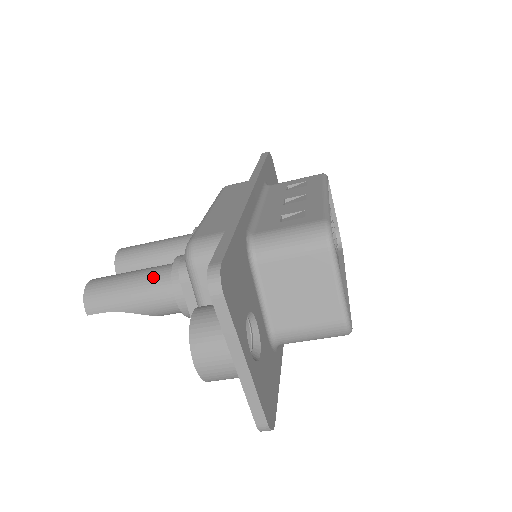
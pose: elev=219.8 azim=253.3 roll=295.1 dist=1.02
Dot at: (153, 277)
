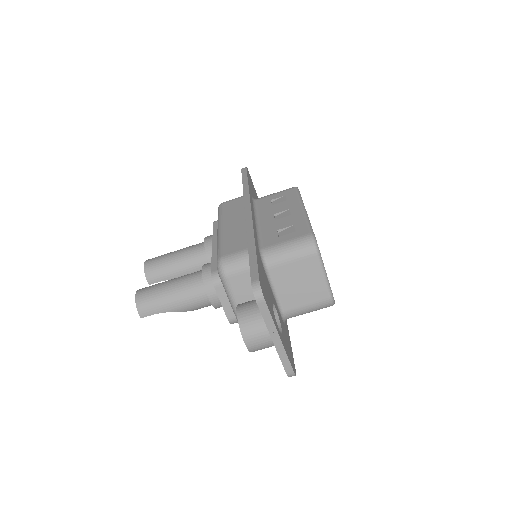
Dot at: (188, 284)
